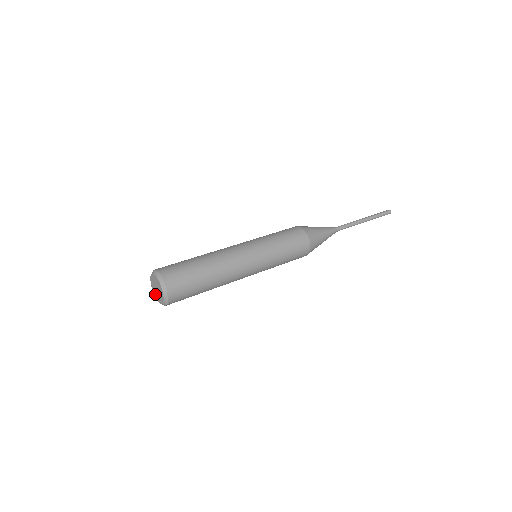
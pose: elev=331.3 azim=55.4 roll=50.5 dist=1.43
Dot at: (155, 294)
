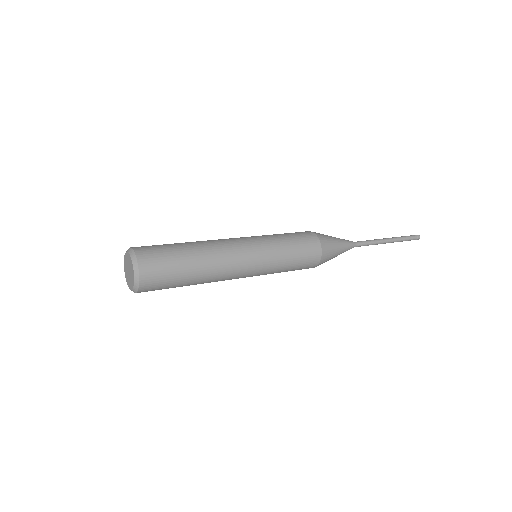
Dot at: (125, 269)
